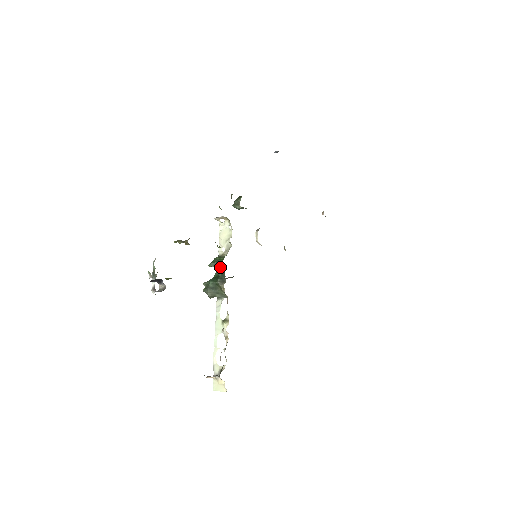
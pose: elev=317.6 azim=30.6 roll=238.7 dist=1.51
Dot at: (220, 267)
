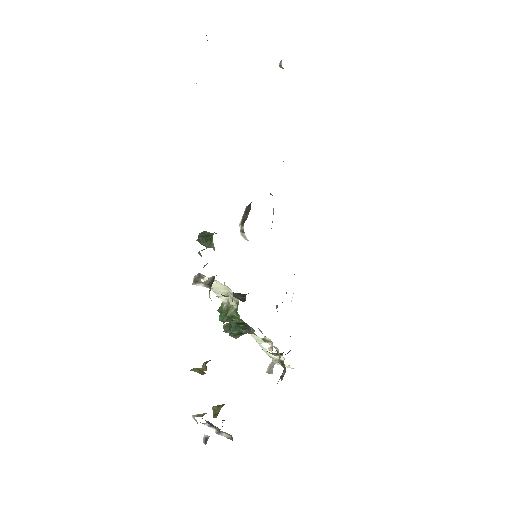
Dot at: (238, 322)
